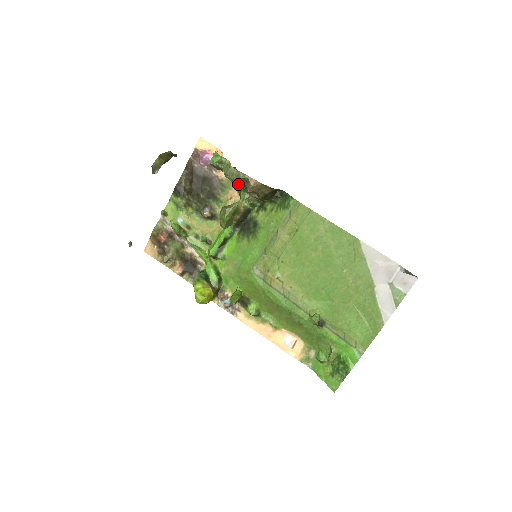
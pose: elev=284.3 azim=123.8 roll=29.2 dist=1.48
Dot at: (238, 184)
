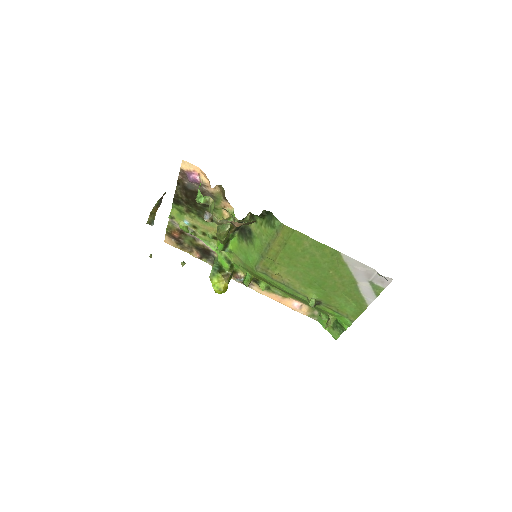
Dot at: occluded
